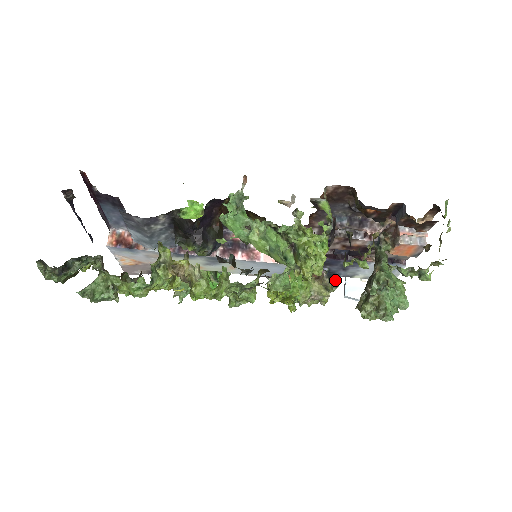
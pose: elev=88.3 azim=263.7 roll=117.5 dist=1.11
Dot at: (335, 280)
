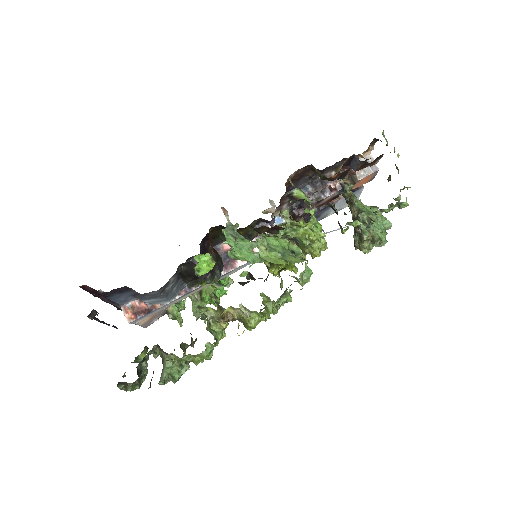
Dot at: occluded
